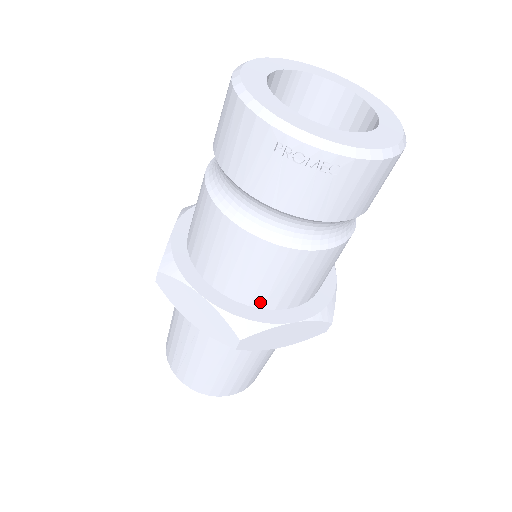
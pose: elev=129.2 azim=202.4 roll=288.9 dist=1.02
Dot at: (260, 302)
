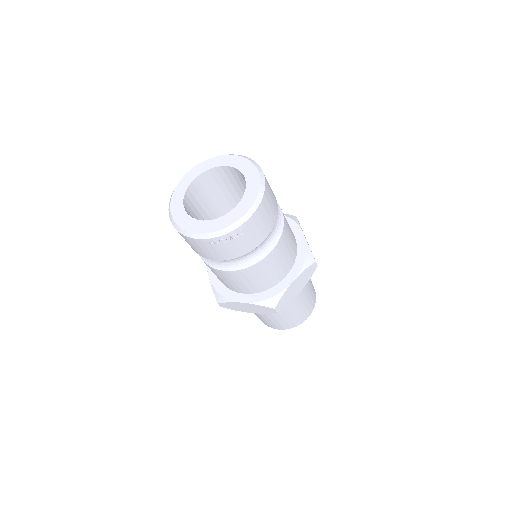
Dot at: (270, 285)
